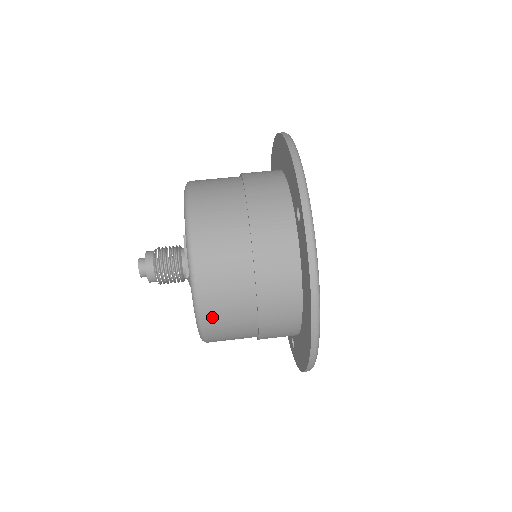
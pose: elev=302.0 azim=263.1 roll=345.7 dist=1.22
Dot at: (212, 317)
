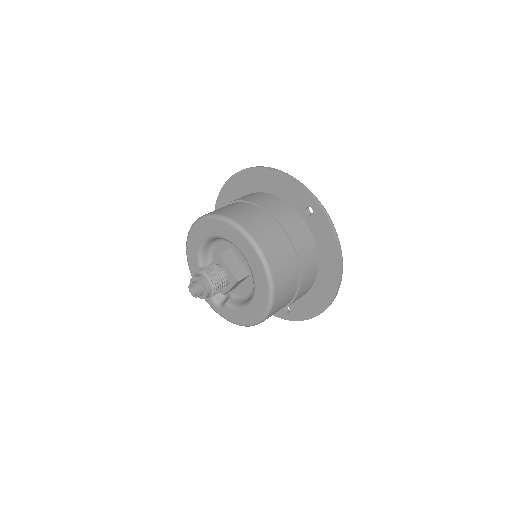
Dot at: (279, 296)
